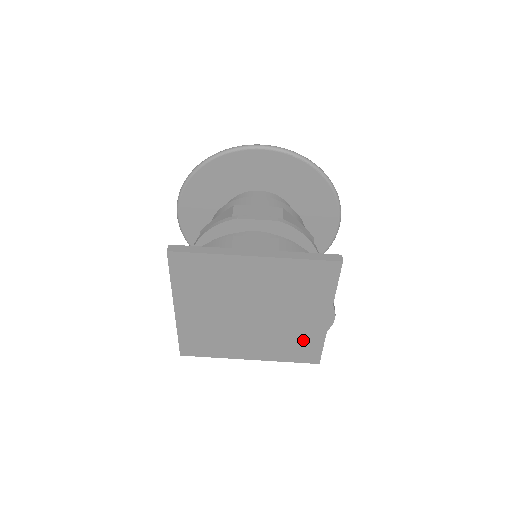
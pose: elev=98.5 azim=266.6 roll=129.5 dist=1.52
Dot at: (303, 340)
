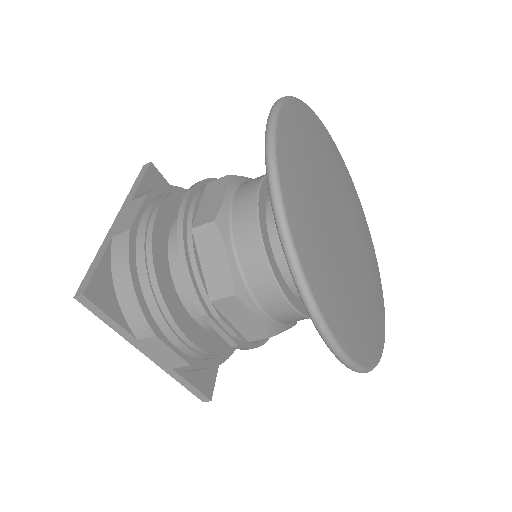
Dot at: occluded
